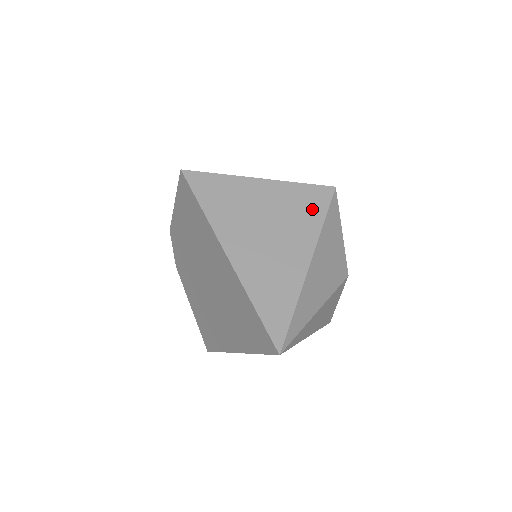
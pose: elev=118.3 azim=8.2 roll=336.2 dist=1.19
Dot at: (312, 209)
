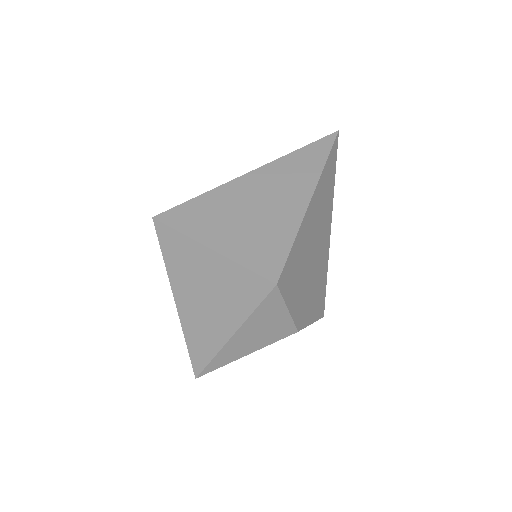
Dot at: (247, 296)
